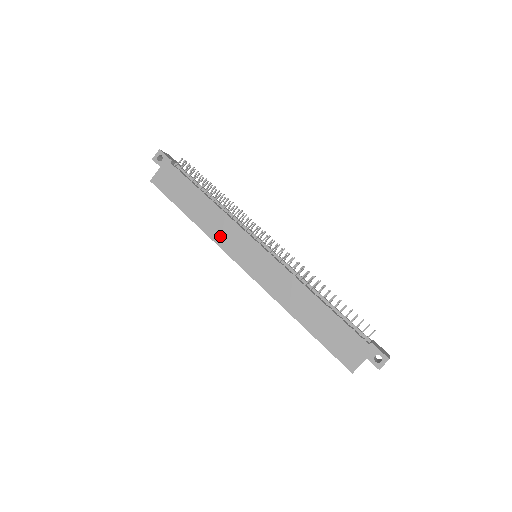
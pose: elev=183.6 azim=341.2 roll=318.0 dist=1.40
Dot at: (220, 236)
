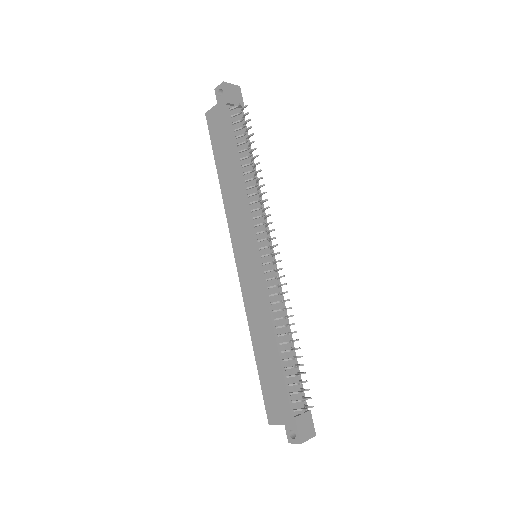
Dot at: (233, 216)
